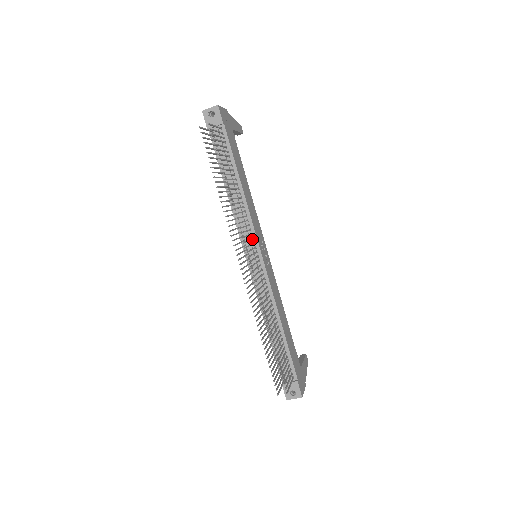
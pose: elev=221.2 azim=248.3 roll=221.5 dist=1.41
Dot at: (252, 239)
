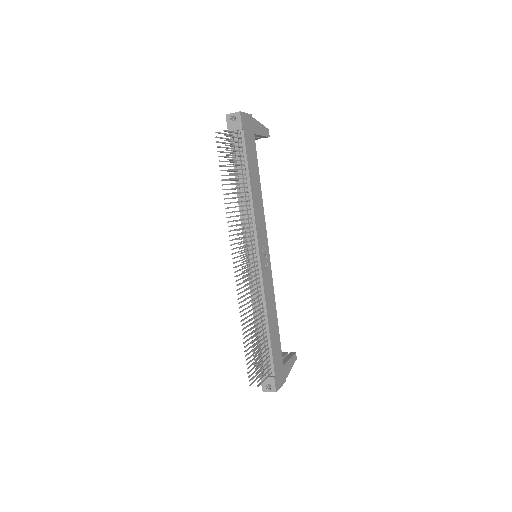
Dot at: (253, 240)
